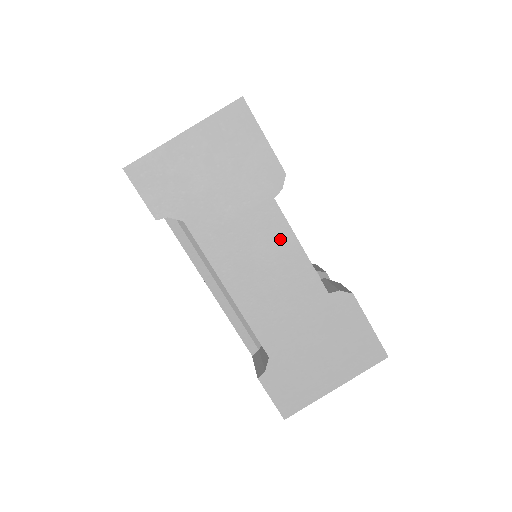
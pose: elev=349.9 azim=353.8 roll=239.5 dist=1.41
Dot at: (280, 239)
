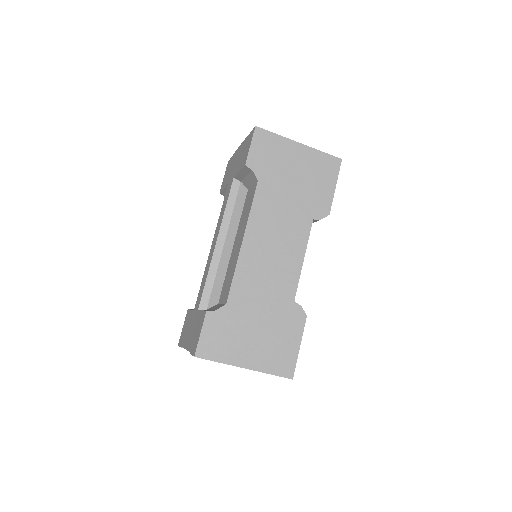
Dot at: (297, 243)
